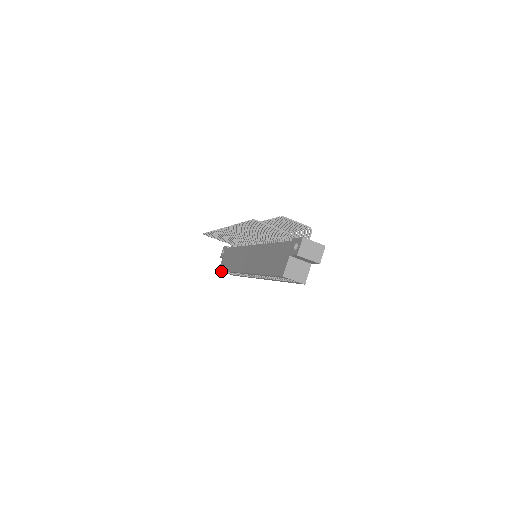
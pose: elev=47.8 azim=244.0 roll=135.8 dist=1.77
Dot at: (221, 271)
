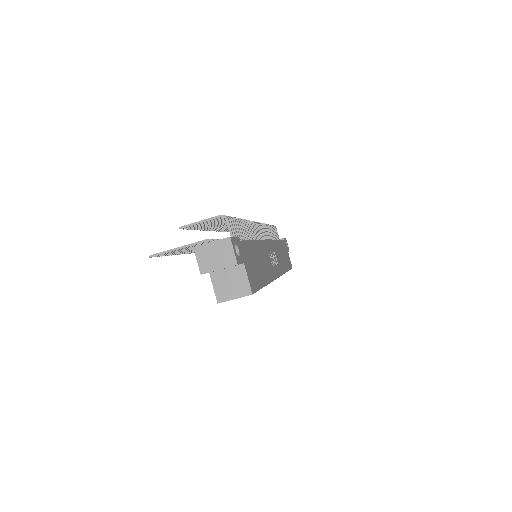
Dot at: occluded
